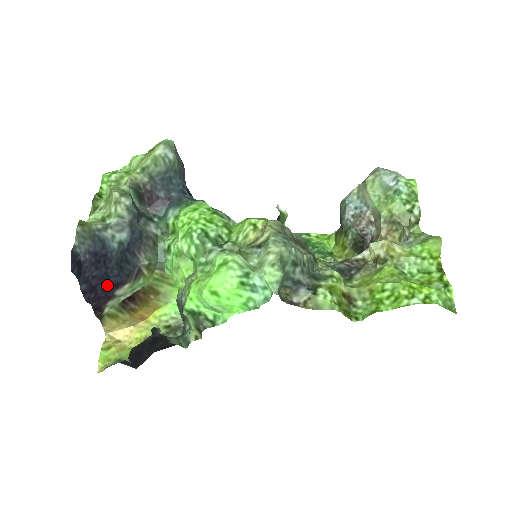
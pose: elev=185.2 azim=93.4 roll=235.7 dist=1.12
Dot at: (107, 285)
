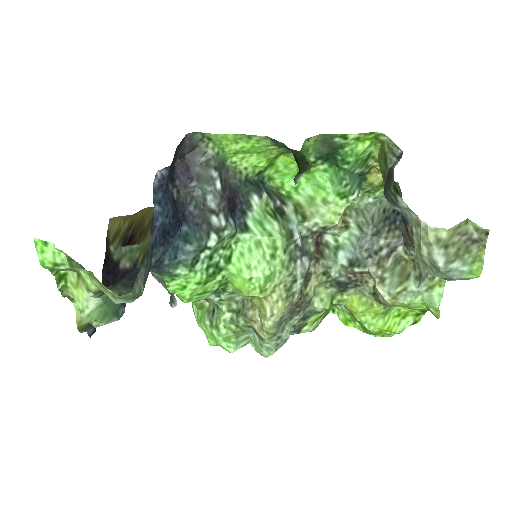
Dot at: occluded
